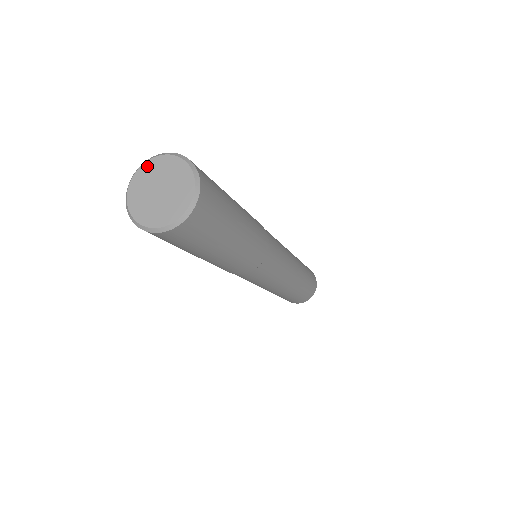
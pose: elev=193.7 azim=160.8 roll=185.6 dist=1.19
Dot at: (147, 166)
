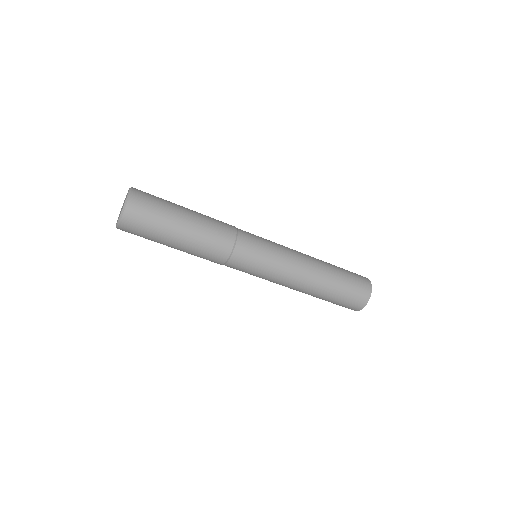
Dot at: occluded
